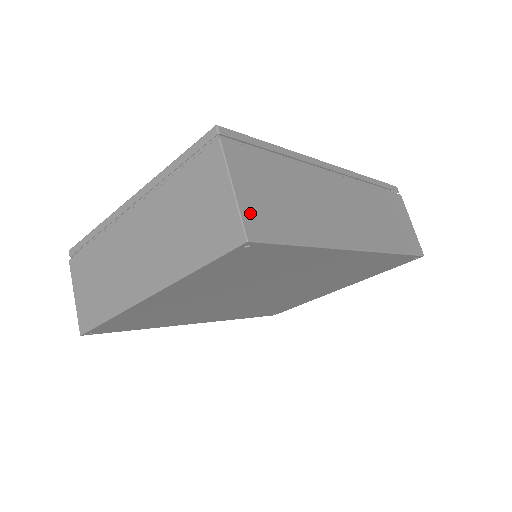
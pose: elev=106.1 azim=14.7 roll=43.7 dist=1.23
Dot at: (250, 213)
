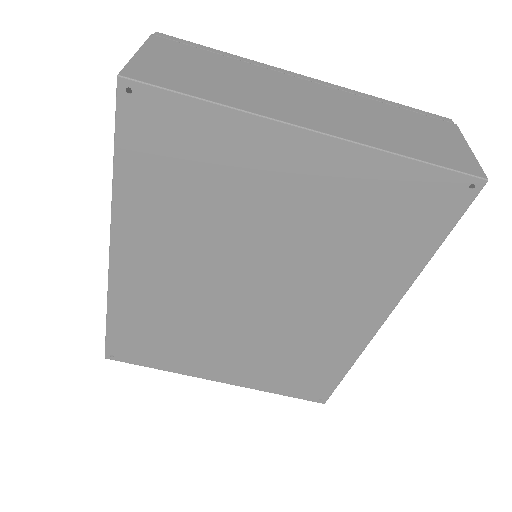
Dot at: occluded
